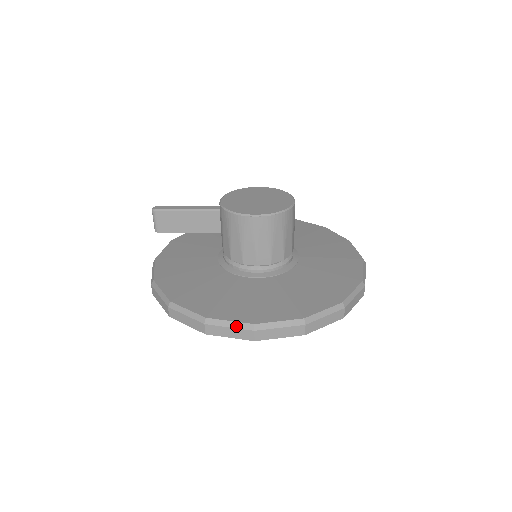
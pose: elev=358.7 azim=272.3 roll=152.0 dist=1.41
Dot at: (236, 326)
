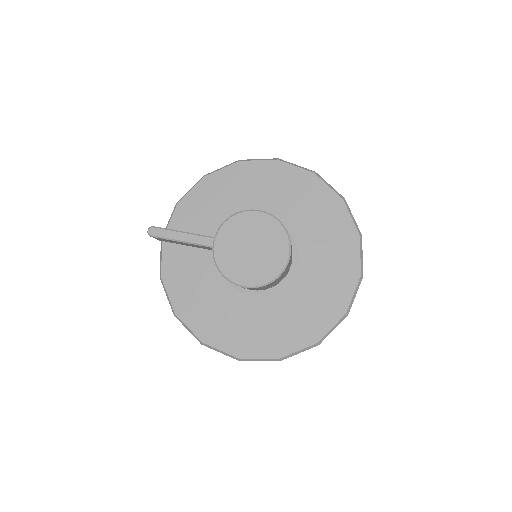
Dot at: (225, 354)
